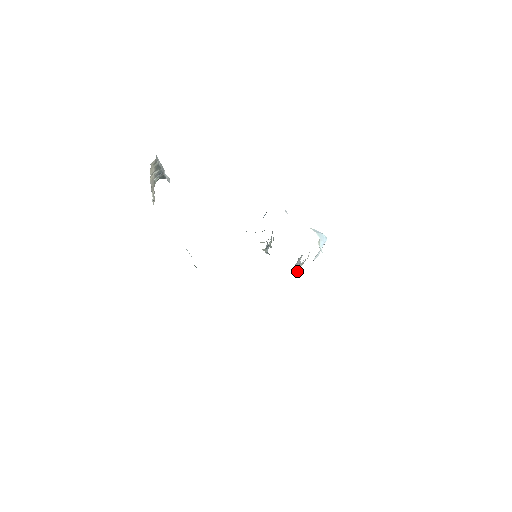
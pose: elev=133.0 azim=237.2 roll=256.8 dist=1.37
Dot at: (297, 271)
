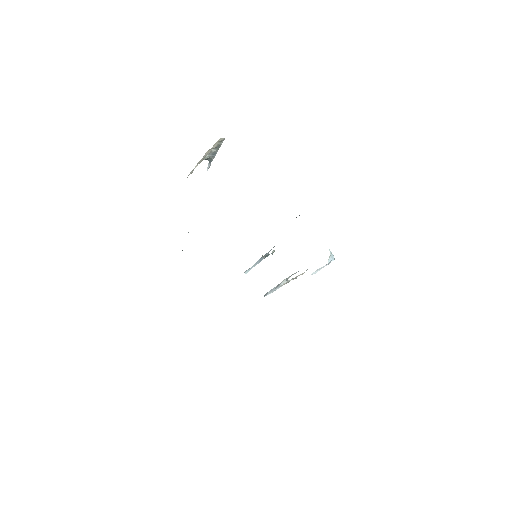
Dot at: (284, 284)
